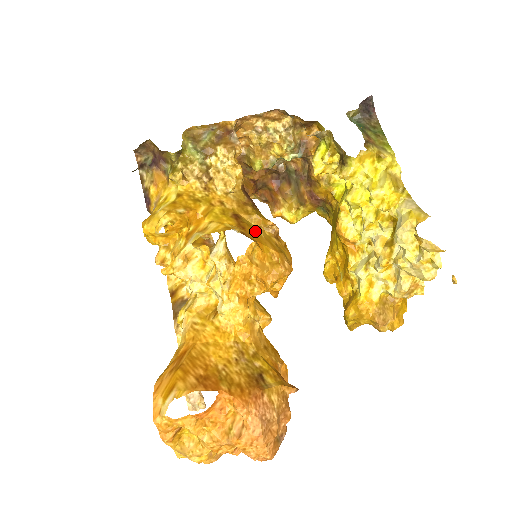
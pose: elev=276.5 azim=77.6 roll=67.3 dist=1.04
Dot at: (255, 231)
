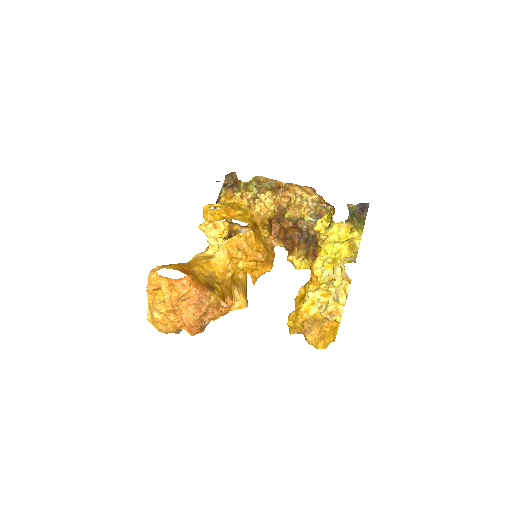
Dot at: (260, 236)
